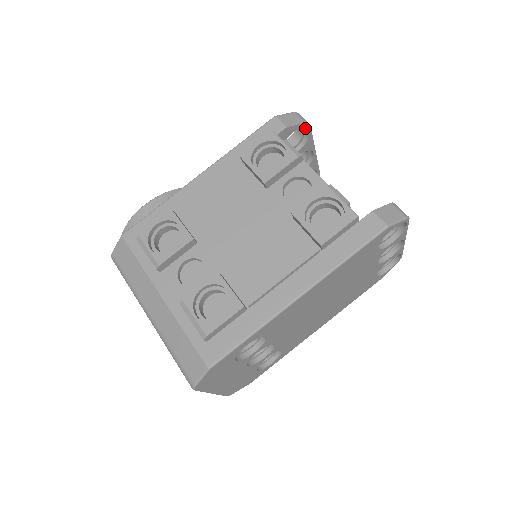
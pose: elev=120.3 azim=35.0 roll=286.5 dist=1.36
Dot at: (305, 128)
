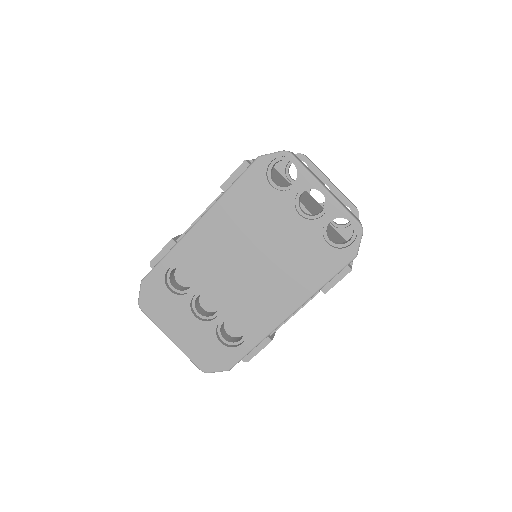
Dot at: (307, 161)
